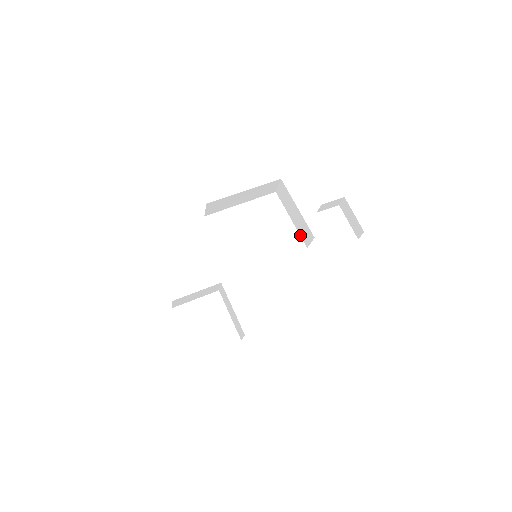
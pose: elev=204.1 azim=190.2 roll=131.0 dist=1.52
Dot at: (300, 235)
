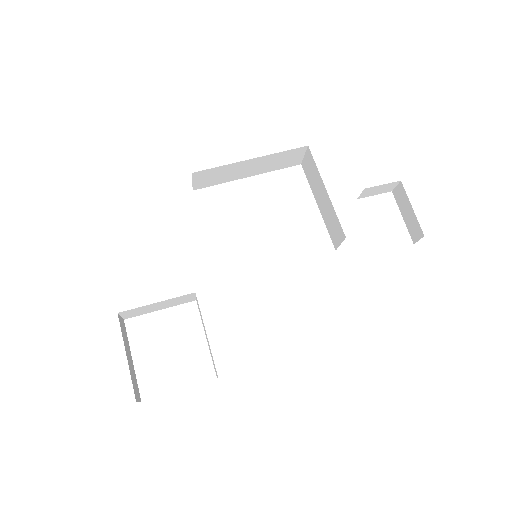
Dot at: occluded
